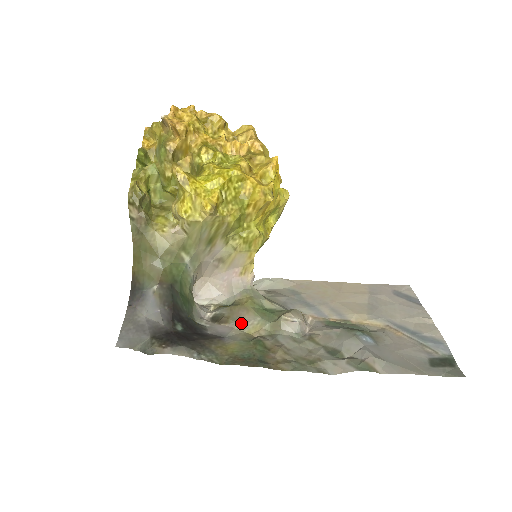
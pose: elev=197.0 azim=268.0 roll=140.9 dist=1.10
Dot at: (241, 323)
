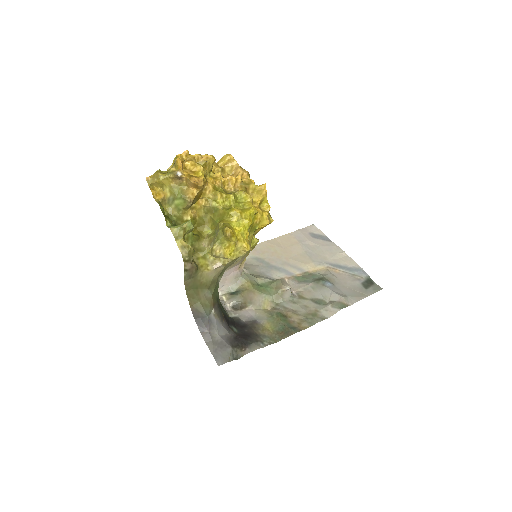
Dot at: (256, 304)
